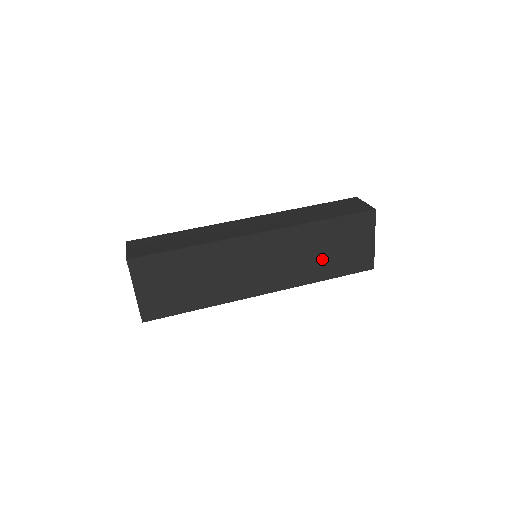
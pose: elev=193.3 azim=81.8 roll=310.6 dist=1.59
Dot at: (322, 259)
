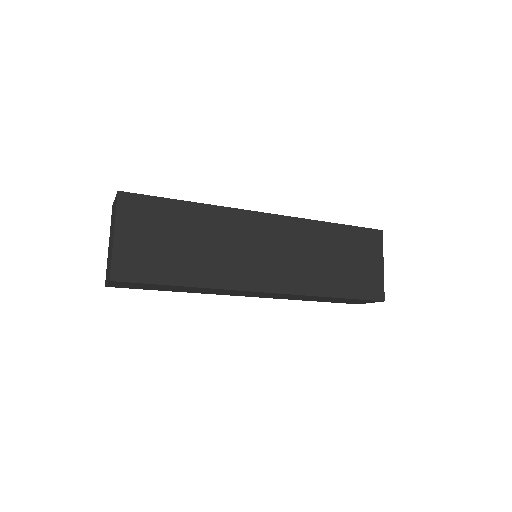
Dot at: (330, 269)
